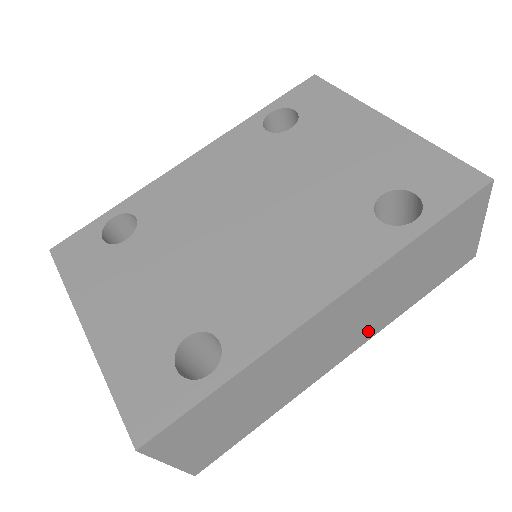
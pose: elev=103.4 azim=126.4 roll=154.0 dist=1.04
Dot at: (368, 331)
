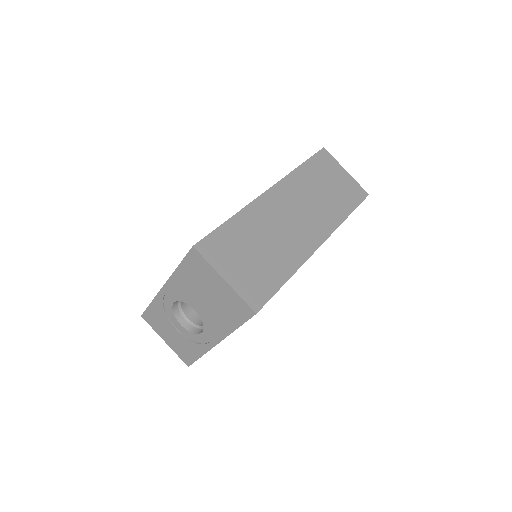
Dot at: (324, 224)
